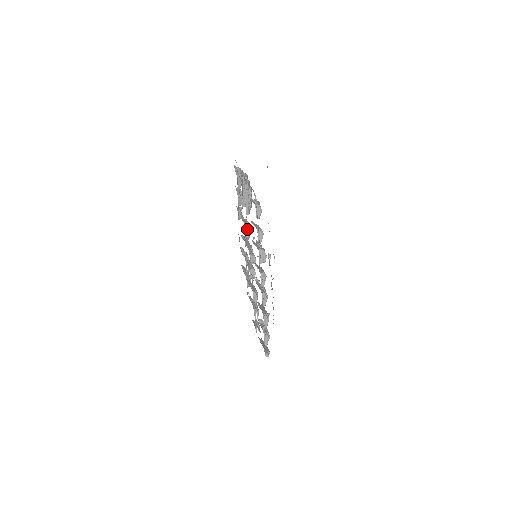
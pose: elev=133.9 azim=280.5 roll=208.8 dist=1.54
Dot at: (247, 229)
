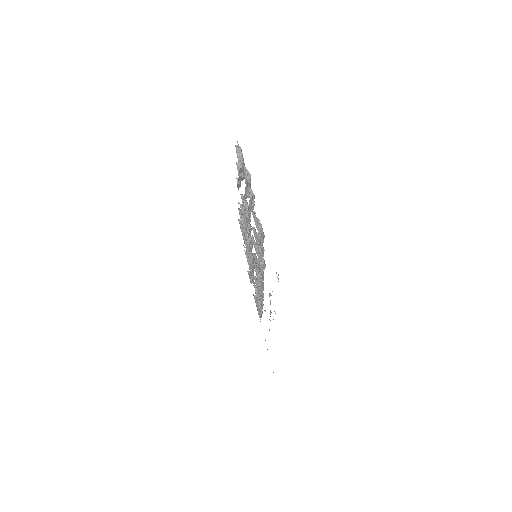
Dot at: (248, 219)
